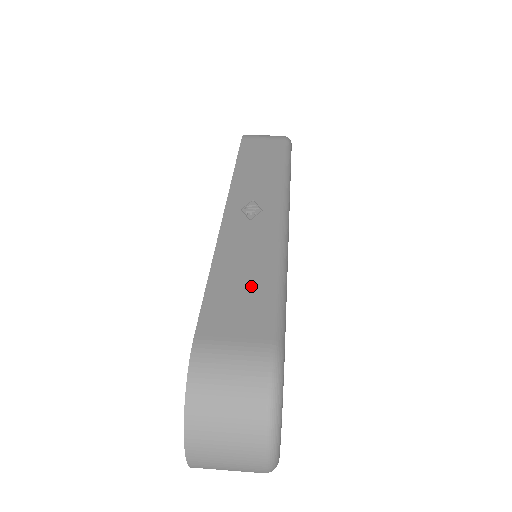
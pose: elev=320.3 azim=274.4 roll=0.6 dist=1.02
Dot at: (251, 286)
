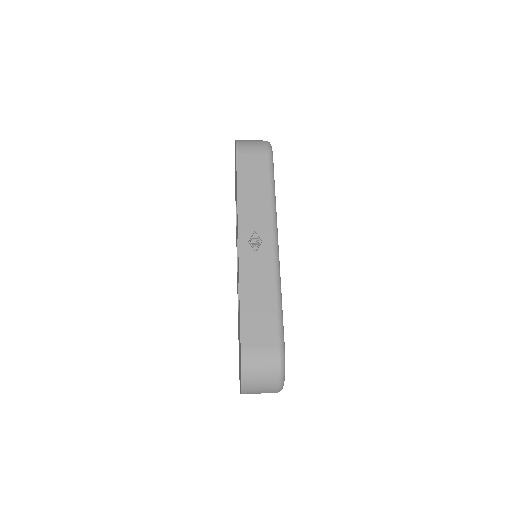
Dot at: (264, 309)
